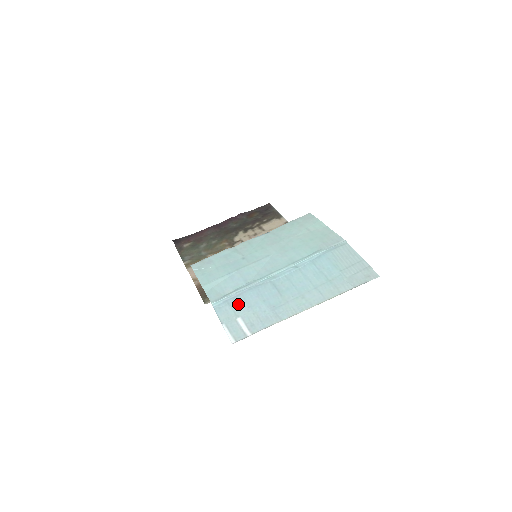
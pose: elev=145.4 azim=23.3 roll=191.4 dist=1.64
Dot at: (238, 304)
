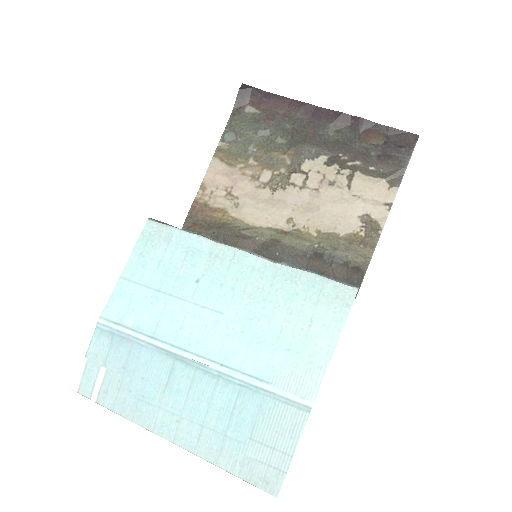
Dot at: (118, 351)
